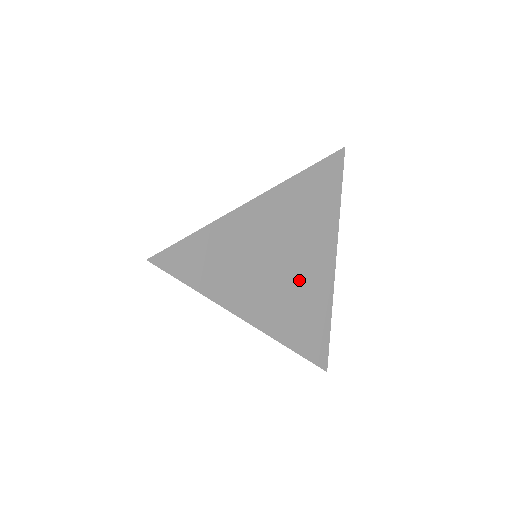
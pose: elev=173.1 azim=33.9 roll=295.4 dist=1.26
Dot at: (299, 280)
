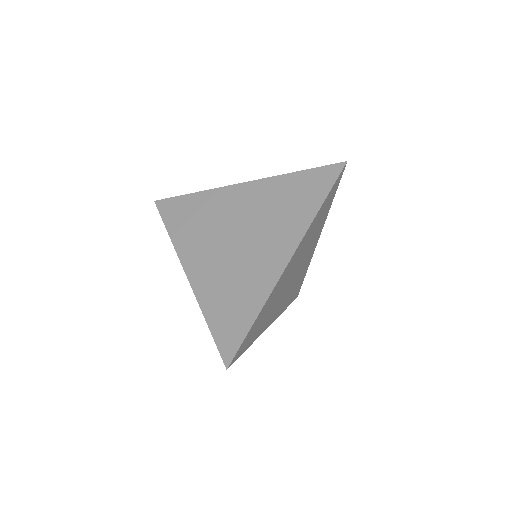
Dot at: (297, 275)
